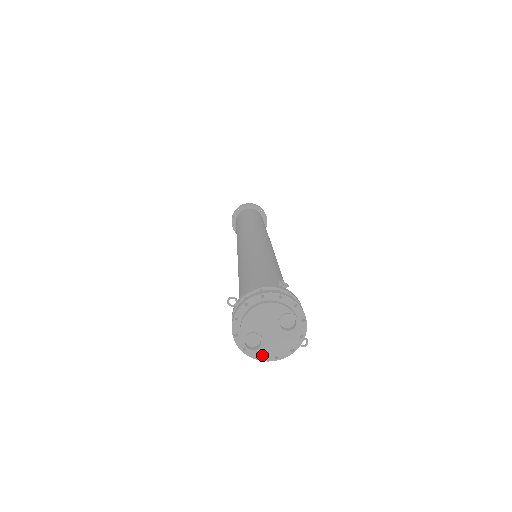
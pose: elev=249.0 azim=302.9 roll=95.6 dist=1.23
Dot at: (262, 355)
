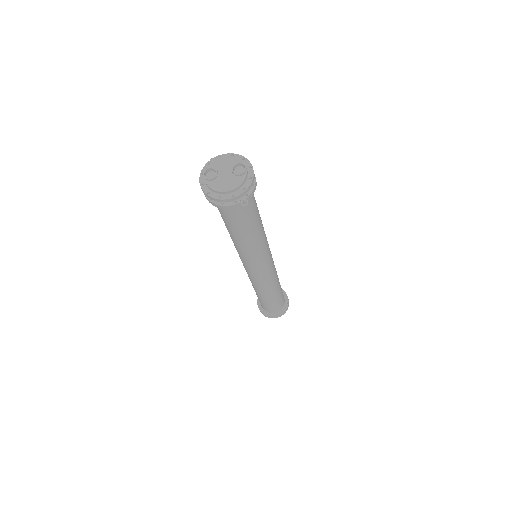
Dot at: (211, 188)
